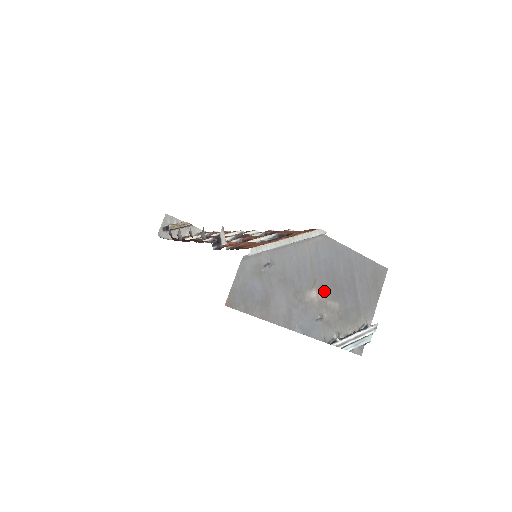
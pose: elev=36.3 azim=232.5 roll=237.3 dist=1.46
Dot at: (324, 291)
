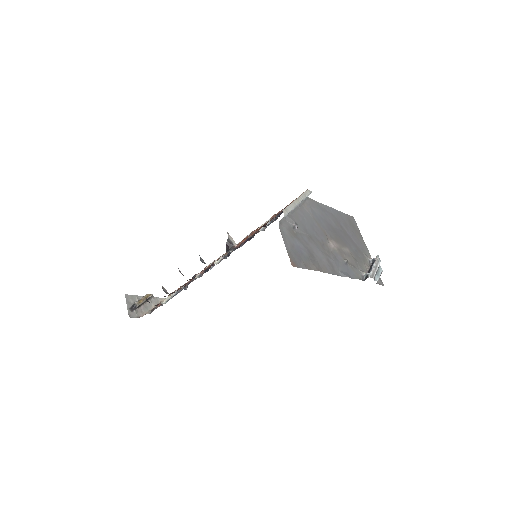
Dot at: (335, 241)
